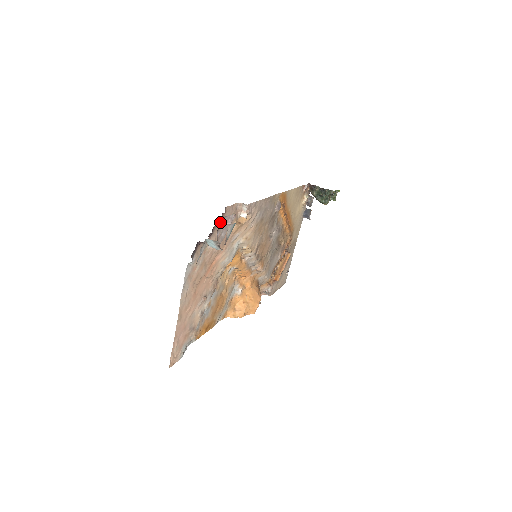
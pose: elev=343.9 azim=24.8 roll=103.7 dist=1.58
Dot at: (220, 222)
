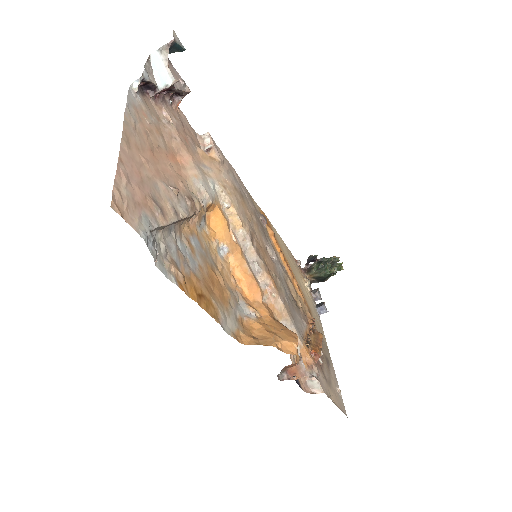
Dot at: occluded
